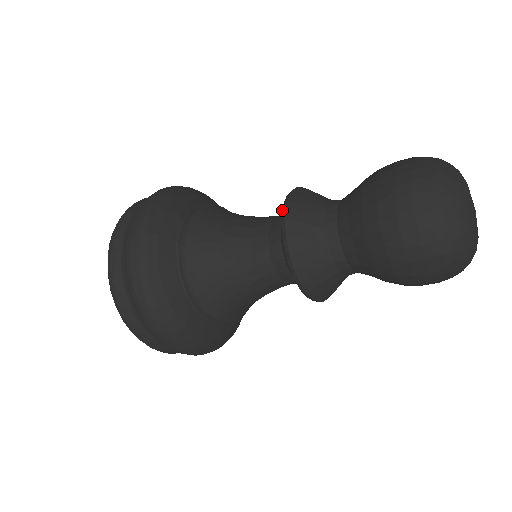
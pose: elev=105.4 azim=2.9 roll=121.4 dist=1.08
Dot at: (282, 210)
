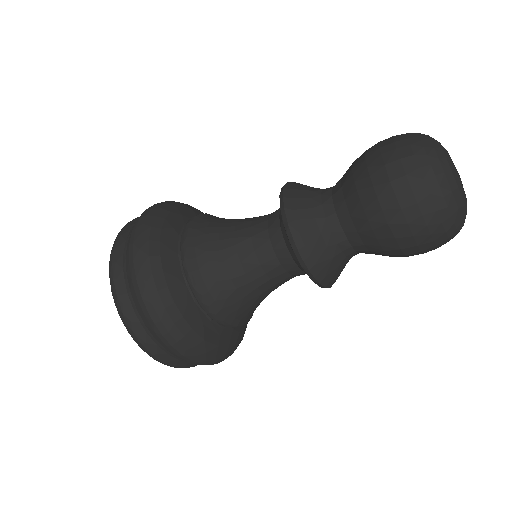
Dot at: occluded
